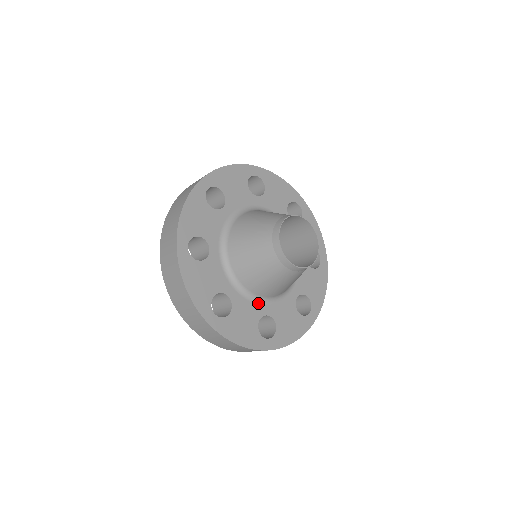
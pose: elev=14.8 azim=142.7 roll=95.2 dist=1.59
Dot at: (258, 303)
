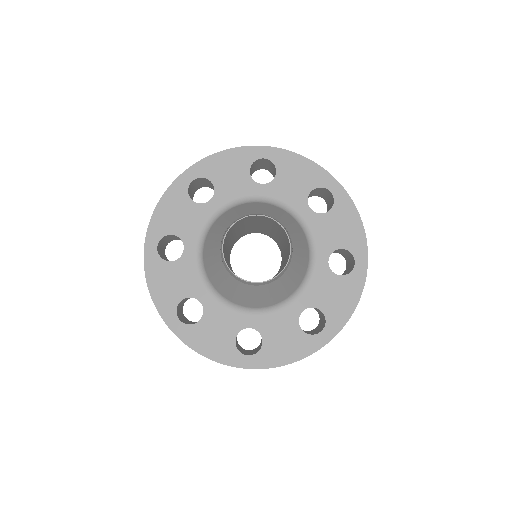
Dot at: (286, 307)
